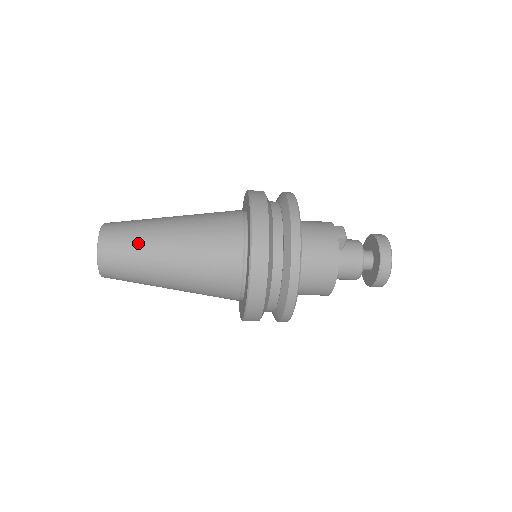
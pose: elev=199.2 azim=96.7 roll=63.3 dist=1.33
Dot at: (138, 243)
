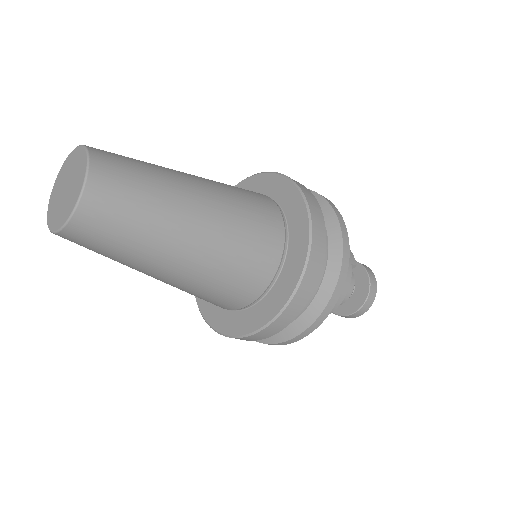
Dot at: (152, 203)
